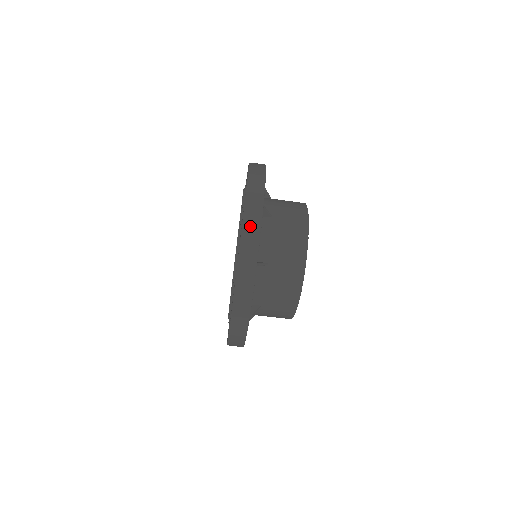
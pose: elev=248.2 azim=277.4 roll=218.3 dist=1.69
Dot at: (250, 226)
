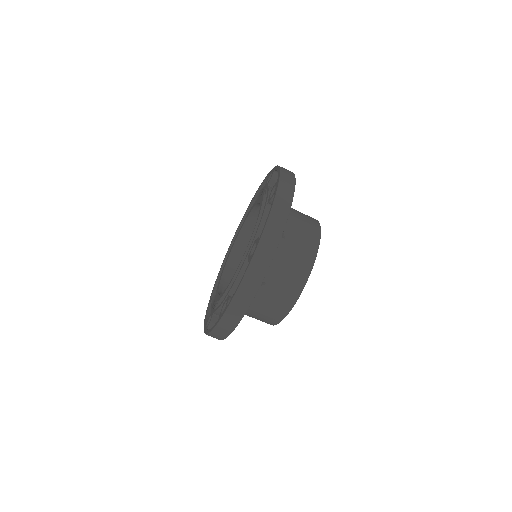
Dot at: (285, 186)
